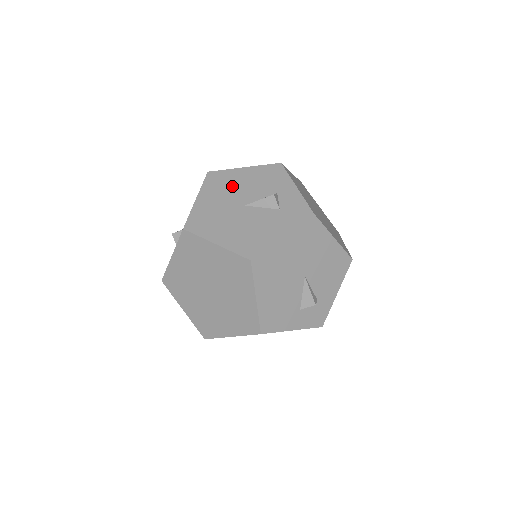
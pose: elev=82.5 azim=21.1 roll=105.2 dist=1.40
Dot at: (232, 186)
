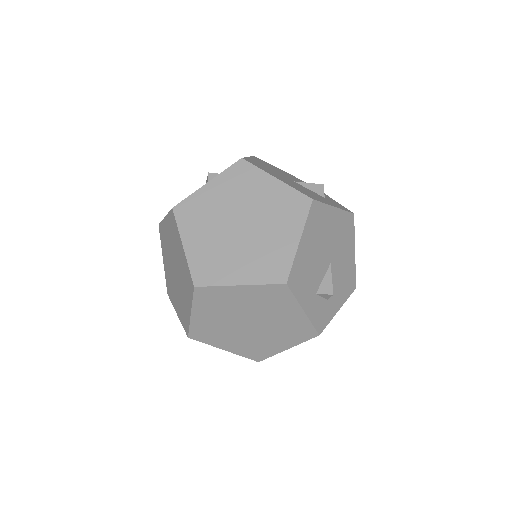
Dot at: (278, 170)
